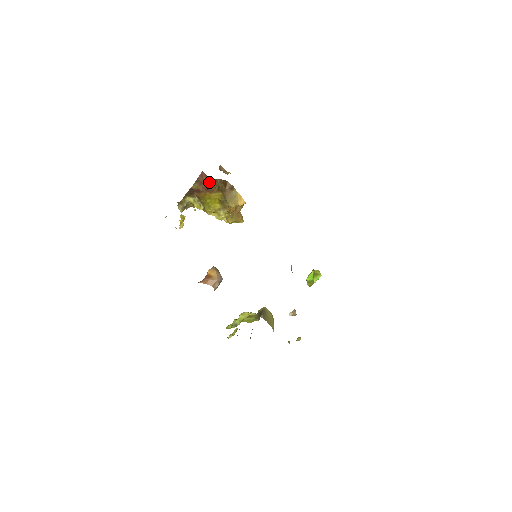
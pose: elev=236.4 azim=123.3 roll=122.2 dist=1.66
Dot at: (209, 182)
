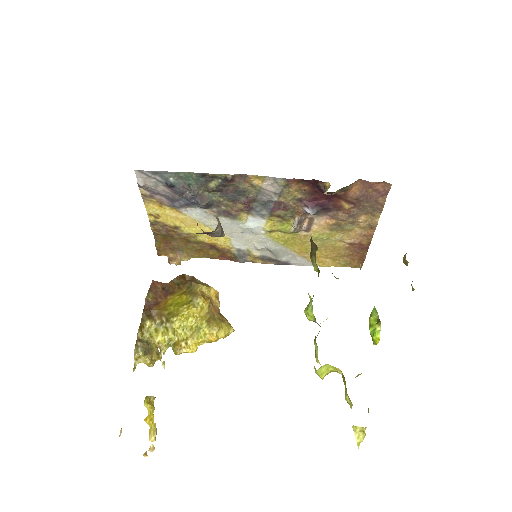
Dot at: (165, 287)
